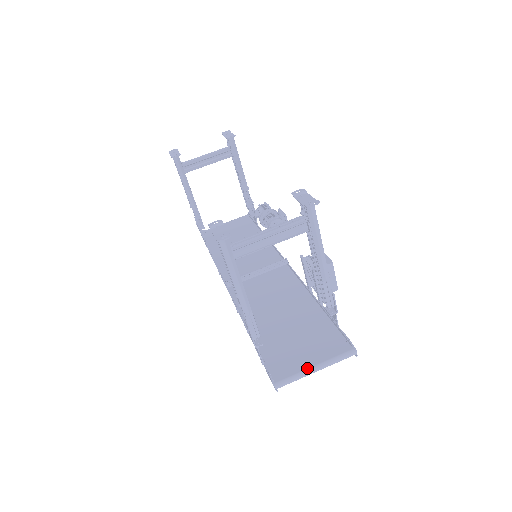
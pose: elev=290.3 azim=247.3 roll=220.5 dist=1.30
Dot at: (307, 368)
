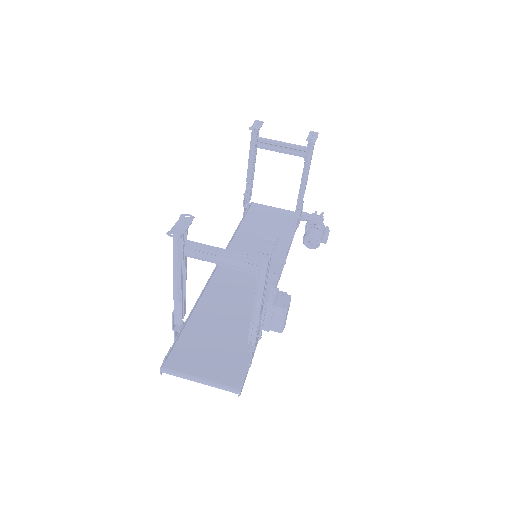
Dot at: (194, 375)
